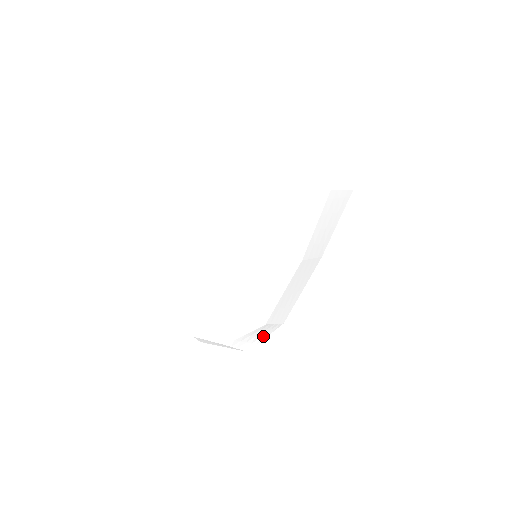
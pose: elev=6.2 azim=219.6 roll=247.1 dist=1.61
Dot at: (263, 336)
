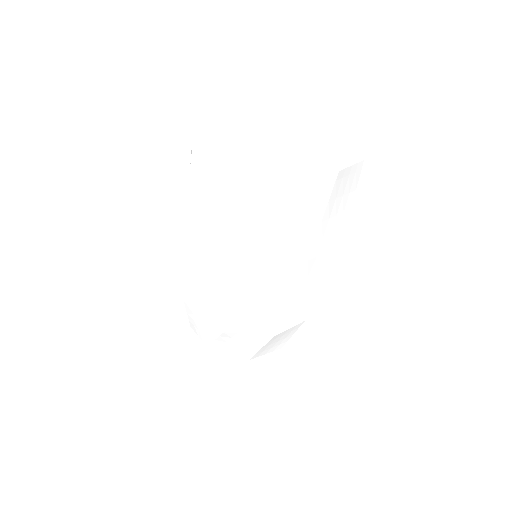
Dot at: (254, 346)
